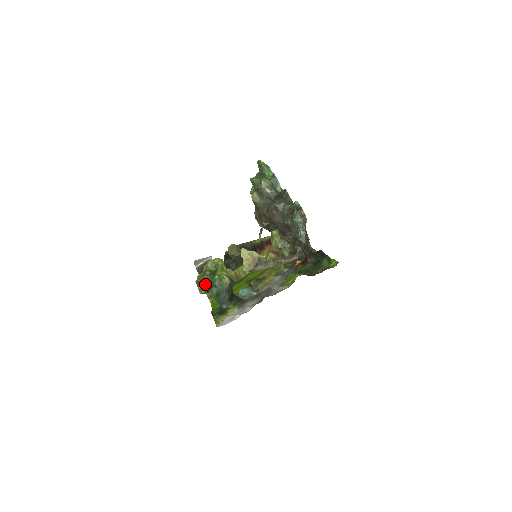
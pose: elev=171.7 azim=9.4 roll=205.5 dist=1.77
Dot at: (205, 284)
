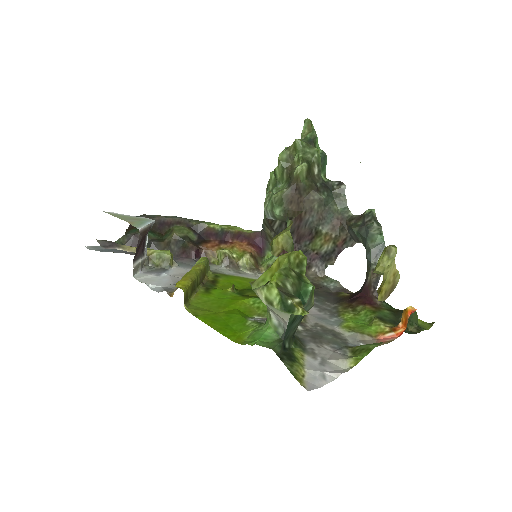
Dot at: (295, 295)
